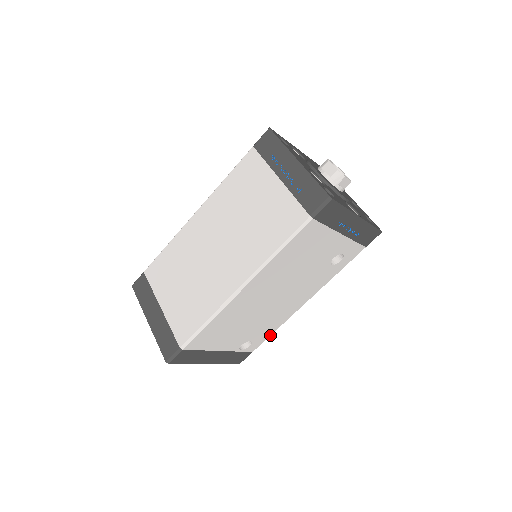
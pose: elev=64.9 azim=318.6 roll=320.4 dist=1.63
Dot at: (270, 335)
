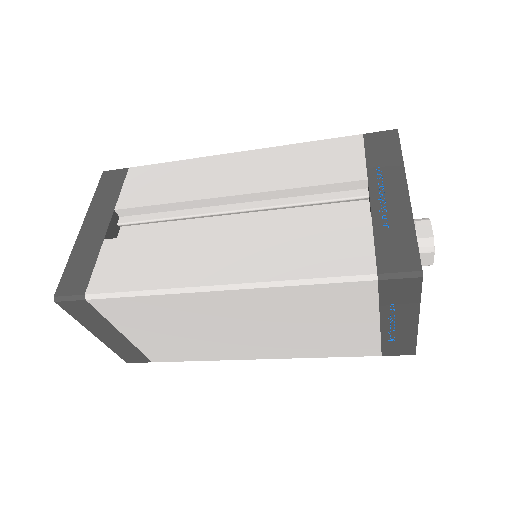
Dot at: occluded
